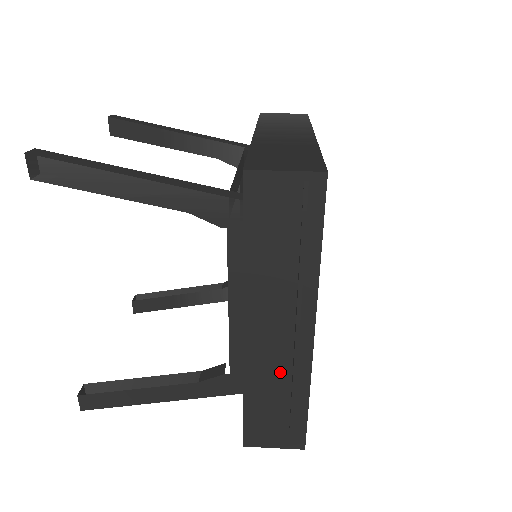
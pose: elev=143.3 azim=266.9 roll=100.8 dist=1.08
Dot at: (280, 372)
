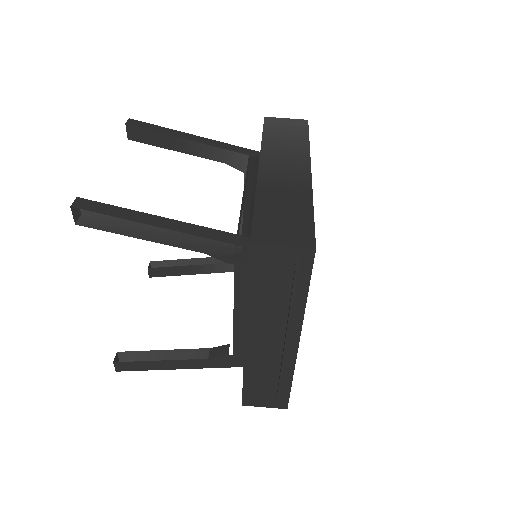
Dot at: (272, 365)
